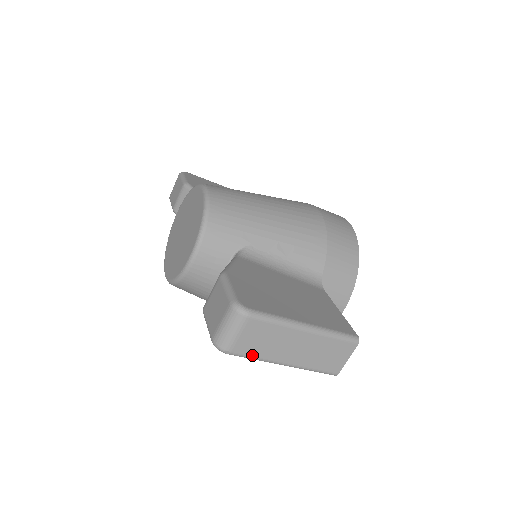
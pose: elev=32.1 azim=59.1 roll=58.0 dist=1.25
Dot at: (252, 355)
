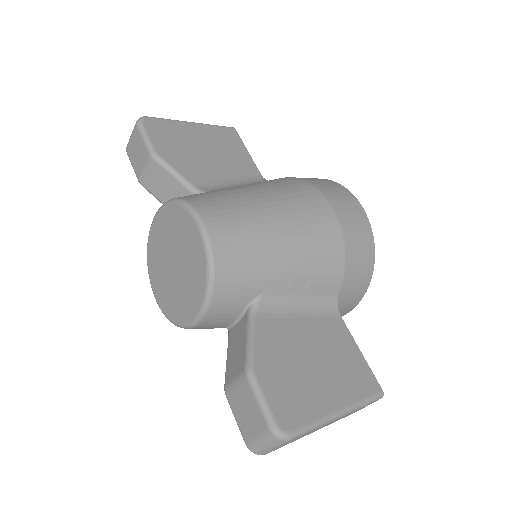
Dot at: occluded
